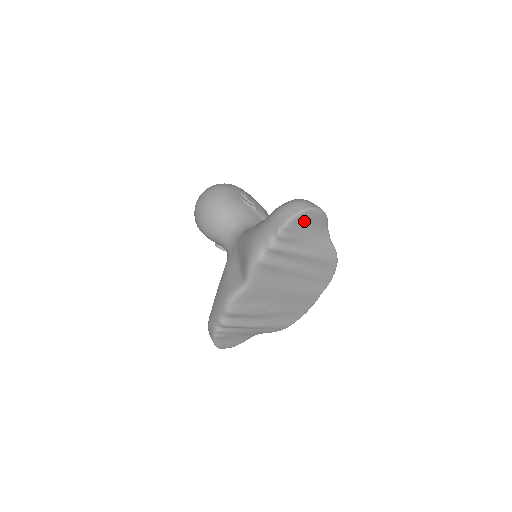
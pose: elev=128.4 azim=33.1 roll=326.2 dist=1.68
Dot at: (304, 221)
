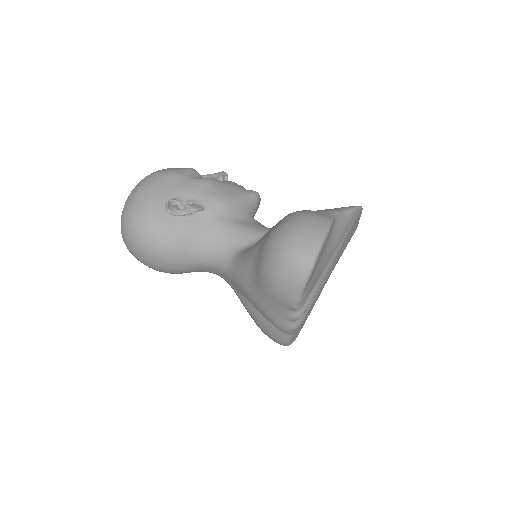
Dot at: (314, 269)
